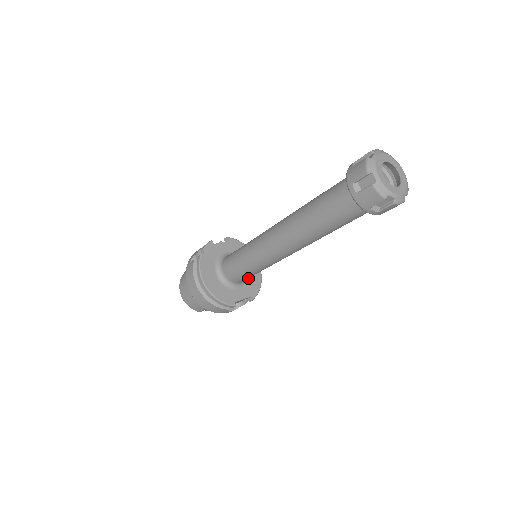
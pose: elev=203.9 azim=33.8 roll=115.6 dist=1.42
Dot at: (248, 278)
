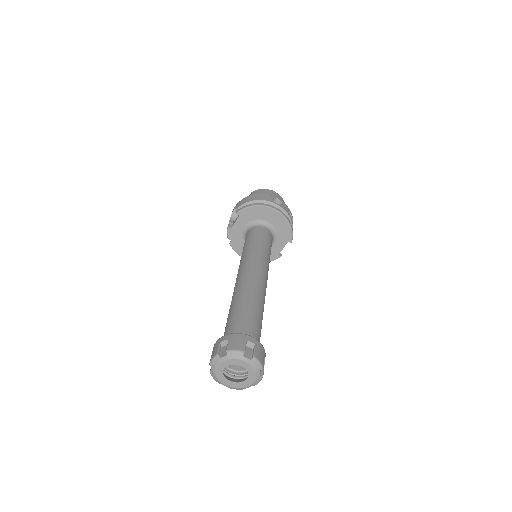
Dot at: (276, 230)
